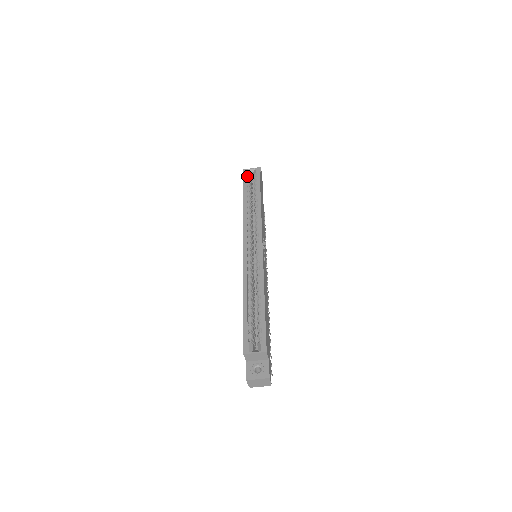
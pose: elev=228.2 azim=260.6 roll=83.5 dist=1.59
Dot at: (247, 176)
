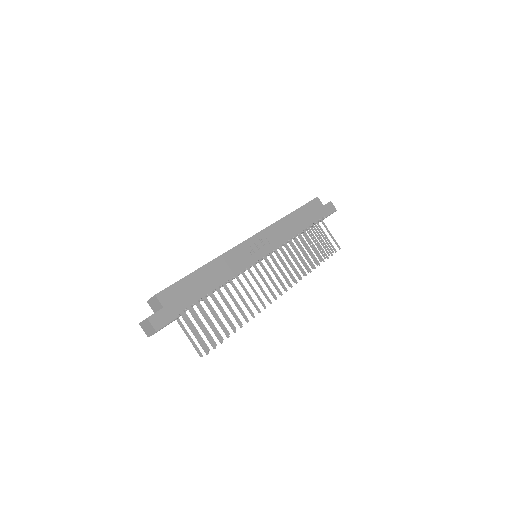
Dot at: occluded
